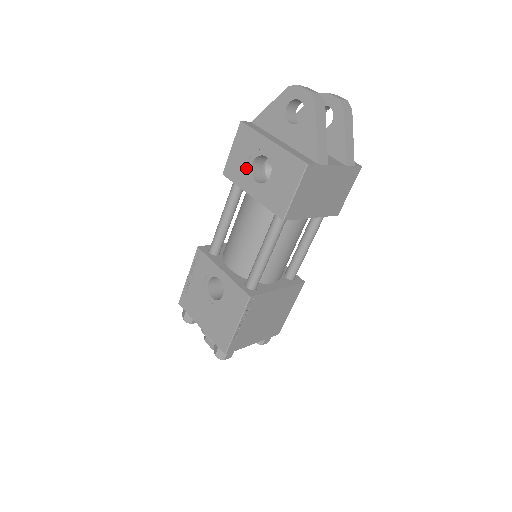
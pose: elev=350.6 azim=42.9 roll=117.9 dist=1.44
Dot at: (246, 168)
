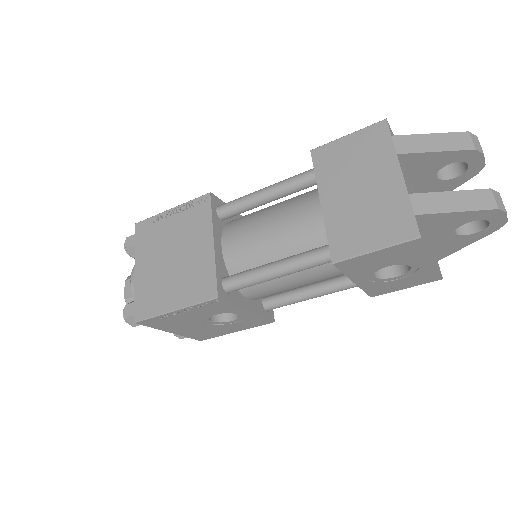
Dot at: (375, 268)
